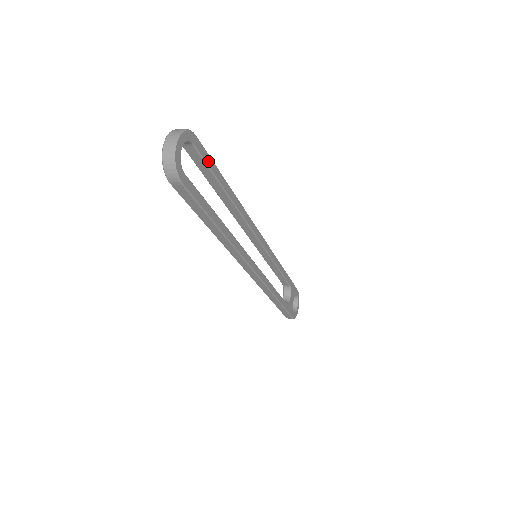
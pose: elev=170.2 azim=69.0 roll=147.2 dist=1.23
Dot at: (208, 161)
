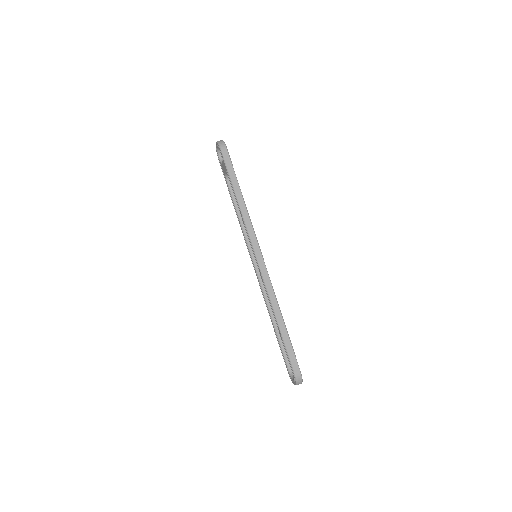
Dot at: (294, 353)
